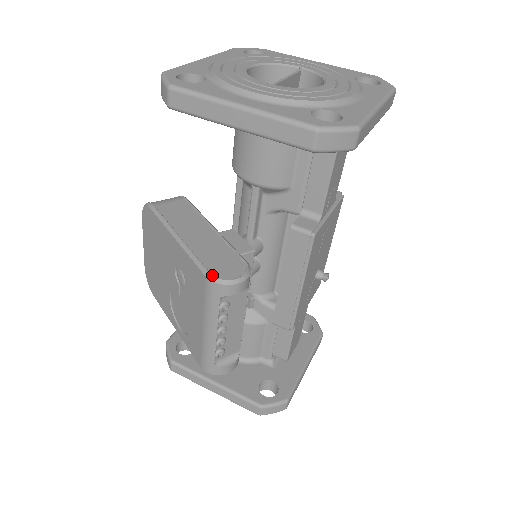
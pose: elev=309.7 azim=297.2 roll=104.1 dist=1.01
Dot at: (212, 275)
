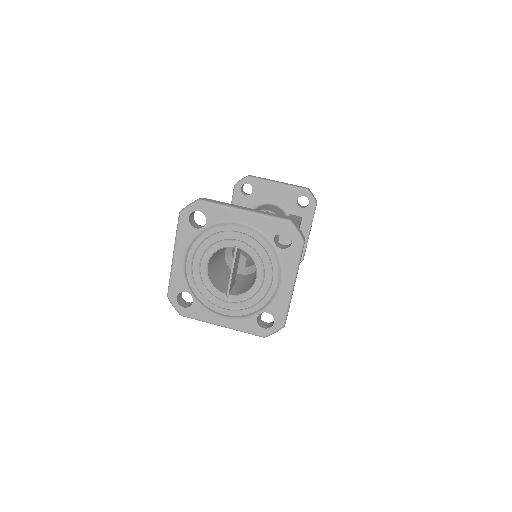
Dot at: occluded
